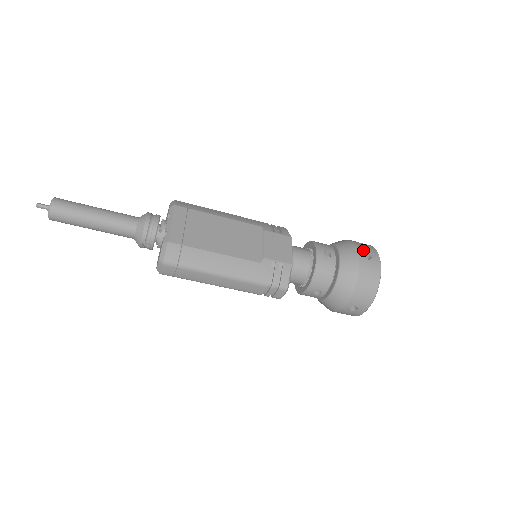
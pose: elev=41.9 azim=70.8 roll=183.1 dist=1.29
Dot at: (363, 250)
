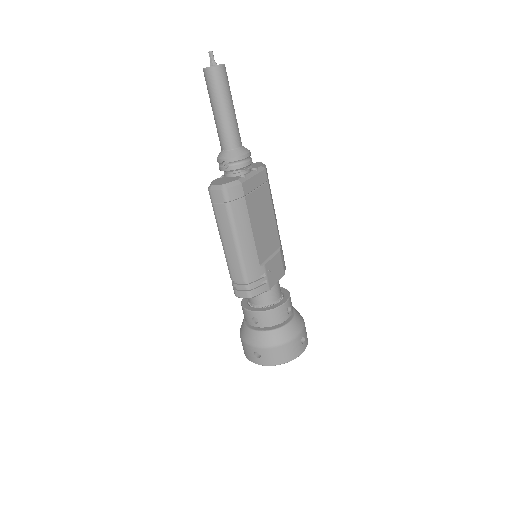
Dot at: (305, 333)
